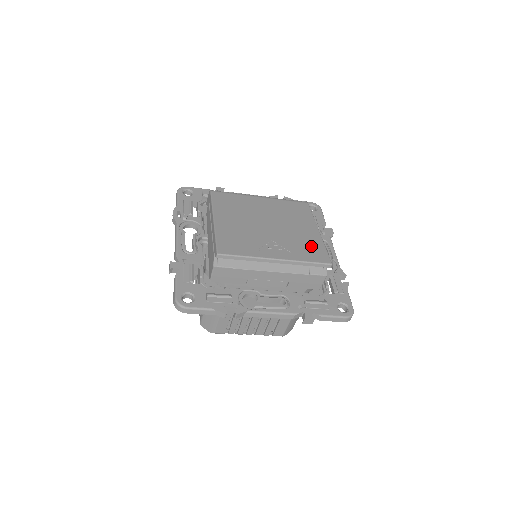
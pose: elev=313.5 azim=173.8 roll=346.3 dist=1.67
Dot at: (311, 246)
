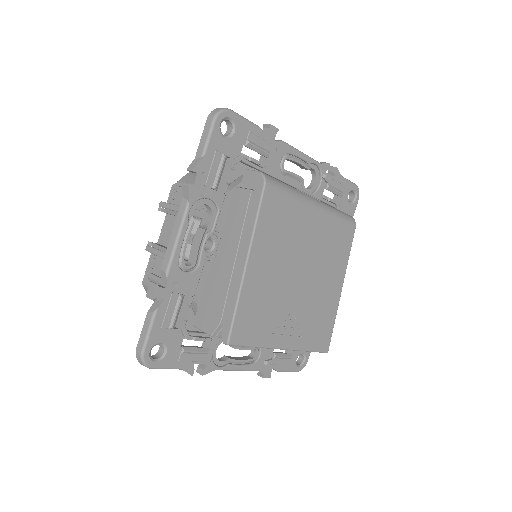
Dot at: (324, 321)
